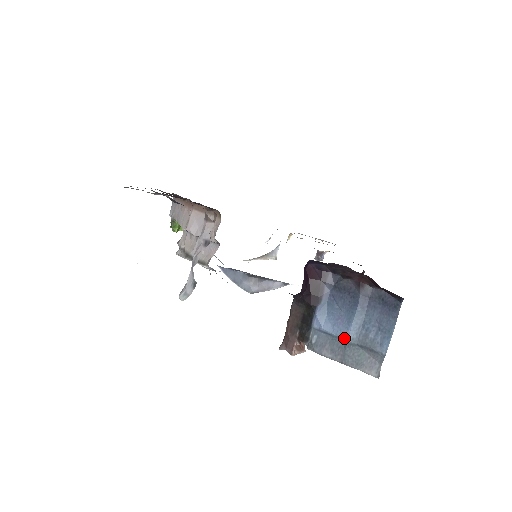
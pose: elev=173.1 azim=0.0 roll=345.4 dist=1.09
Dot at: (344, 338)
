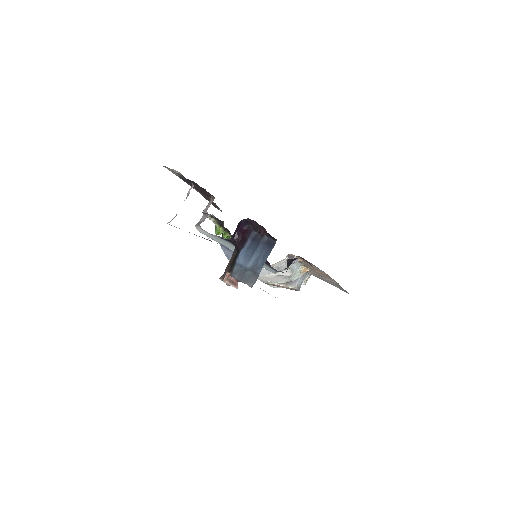
Dot at: (246, 266)
